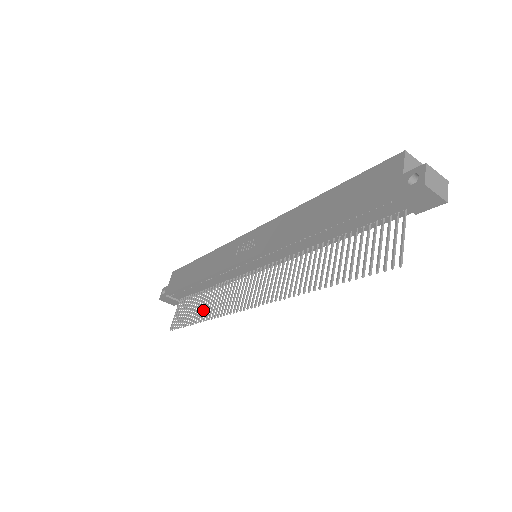
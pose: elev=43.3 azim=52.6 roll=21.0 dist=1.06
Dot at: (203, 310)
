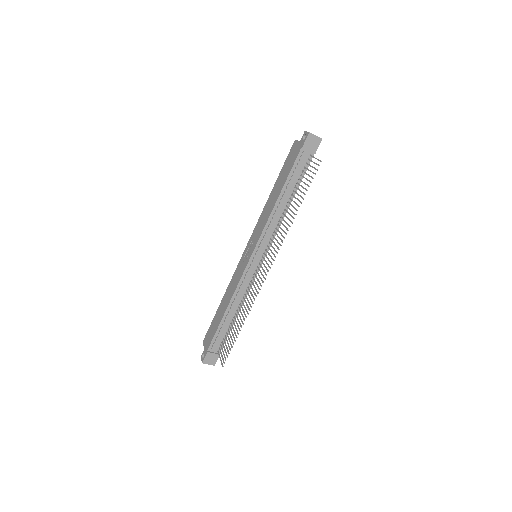
Dot at: occluded
